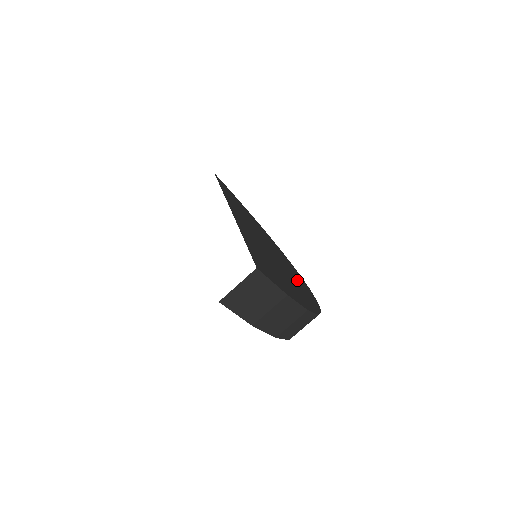
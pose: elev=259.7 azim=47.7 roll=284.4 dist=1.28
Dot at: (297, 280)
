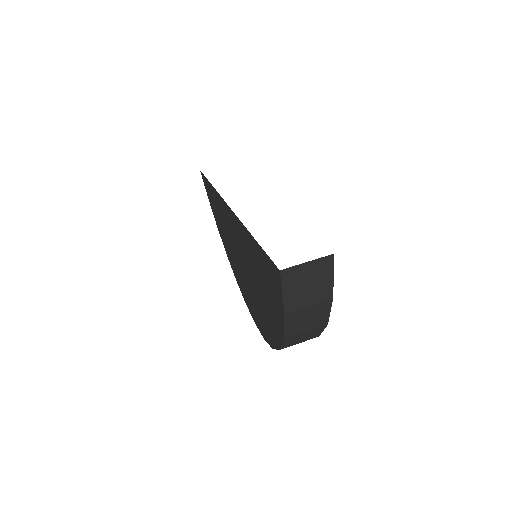
Dot at: occluded
